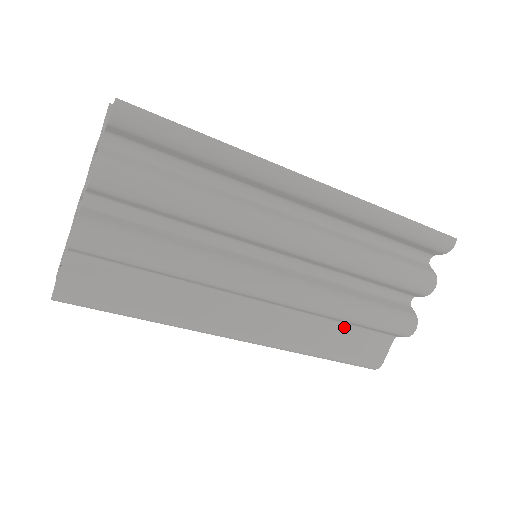
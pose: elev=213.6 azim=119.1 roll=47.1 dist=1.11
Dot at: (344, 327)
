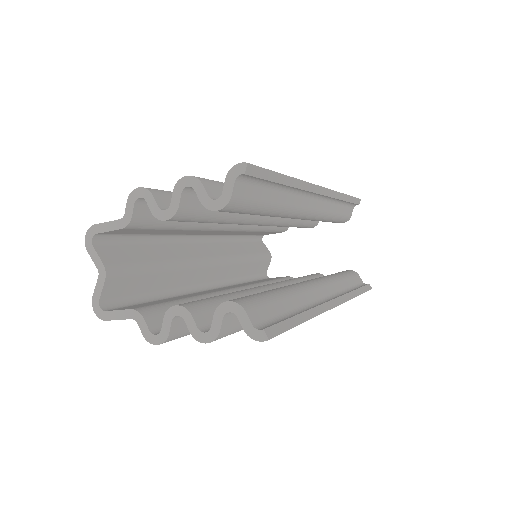
Dot at: occluded
